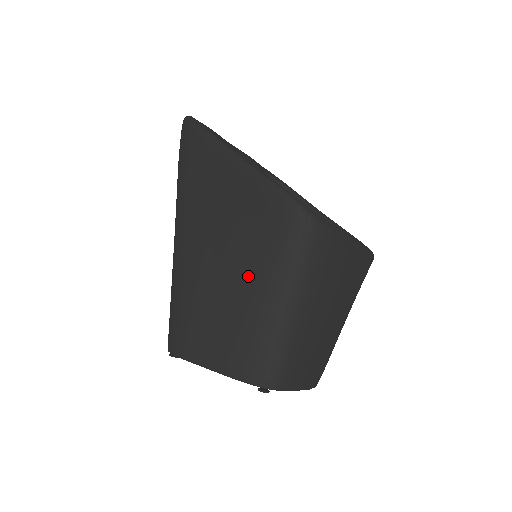
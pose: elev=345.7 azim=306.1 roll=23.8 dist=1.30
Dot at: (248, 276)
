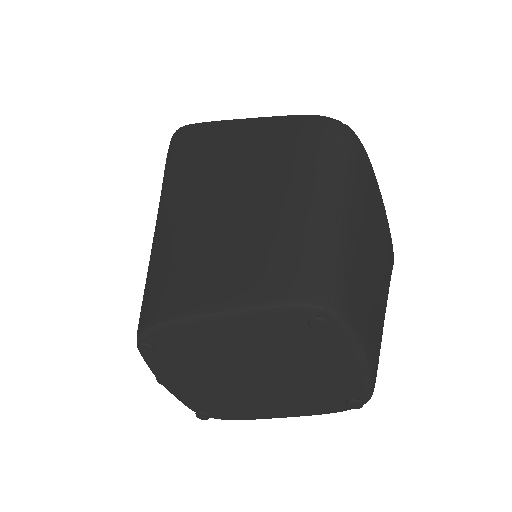
Dot at: (277, 188)
